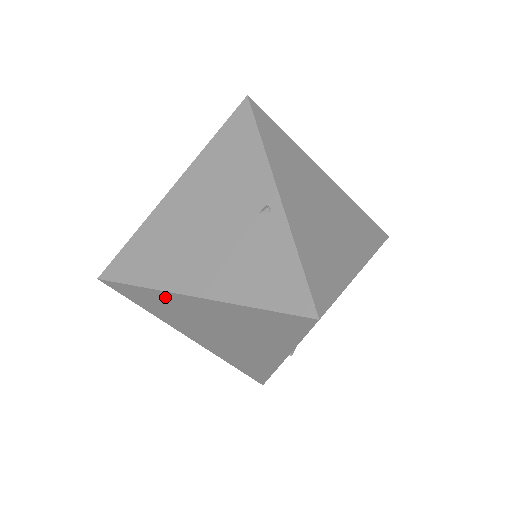
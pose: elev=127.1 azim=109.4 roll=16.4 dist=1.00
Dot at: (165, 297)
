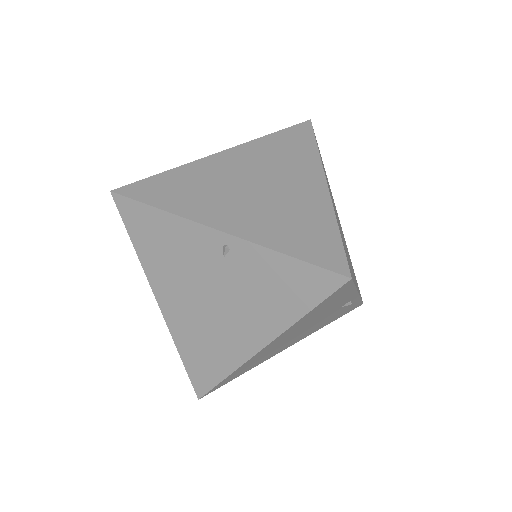
Dot at: occluded
